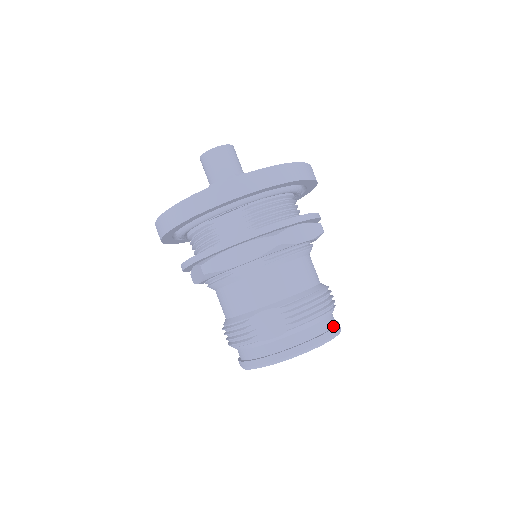
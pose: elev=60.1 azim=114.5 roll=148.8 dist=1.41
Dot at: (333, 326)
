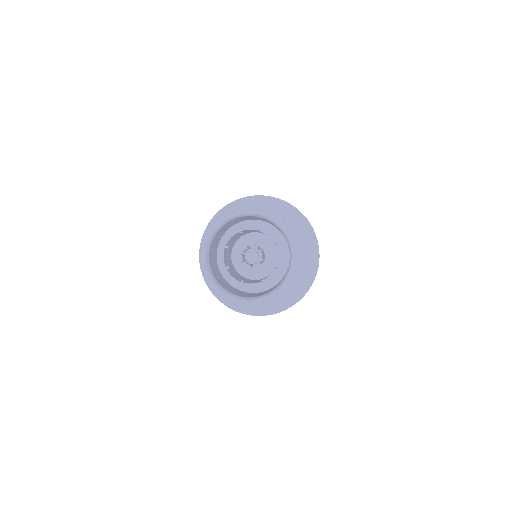
Dot at: occluded
